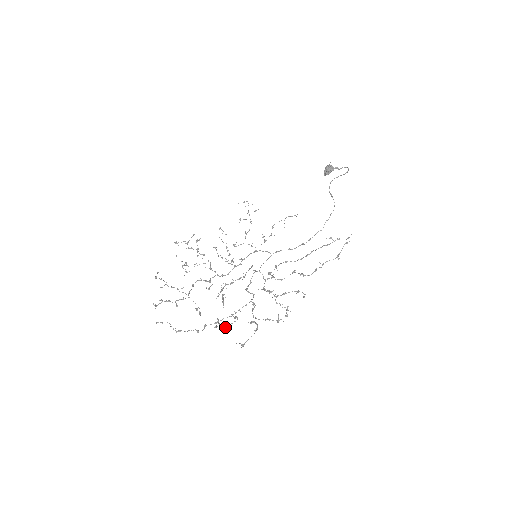
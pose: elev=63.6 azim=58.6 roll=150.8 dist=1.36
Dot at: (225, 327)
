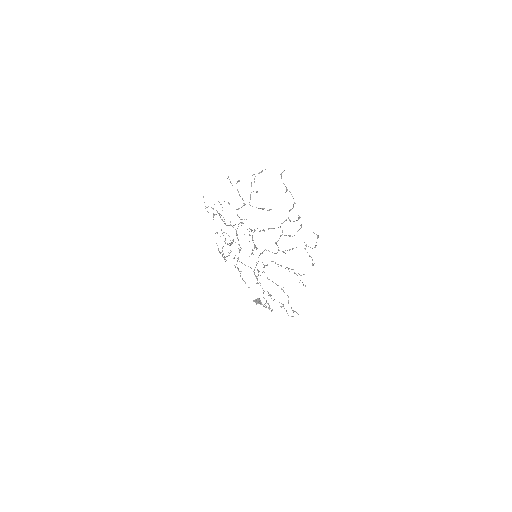
Dot at: occluded
